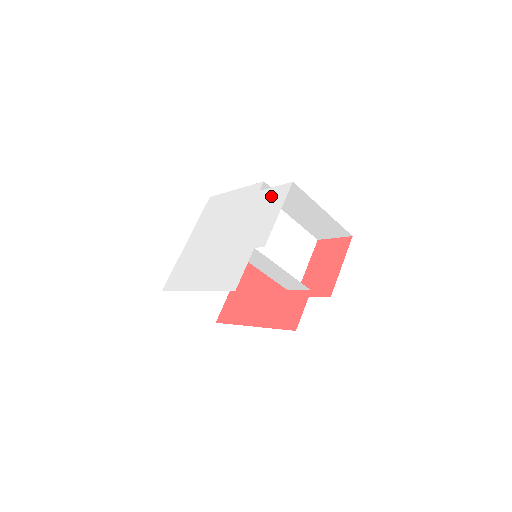
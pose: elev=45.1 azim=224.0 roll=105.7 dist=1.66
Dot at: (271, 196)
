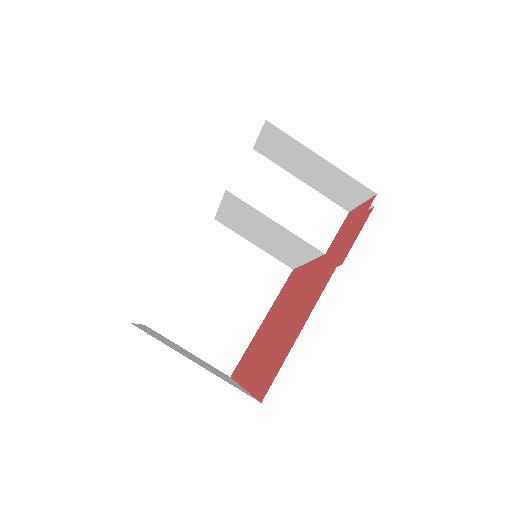
Dot at: occluded
